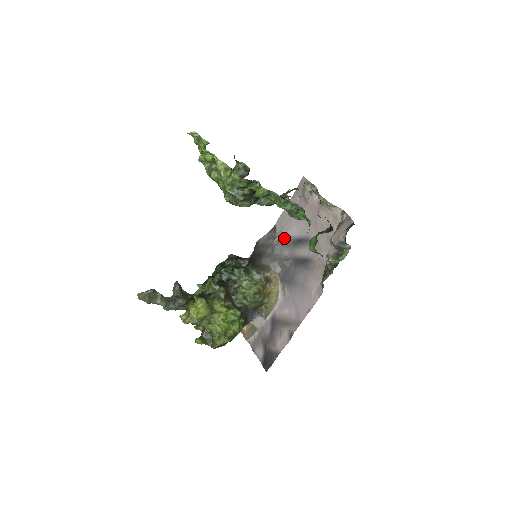
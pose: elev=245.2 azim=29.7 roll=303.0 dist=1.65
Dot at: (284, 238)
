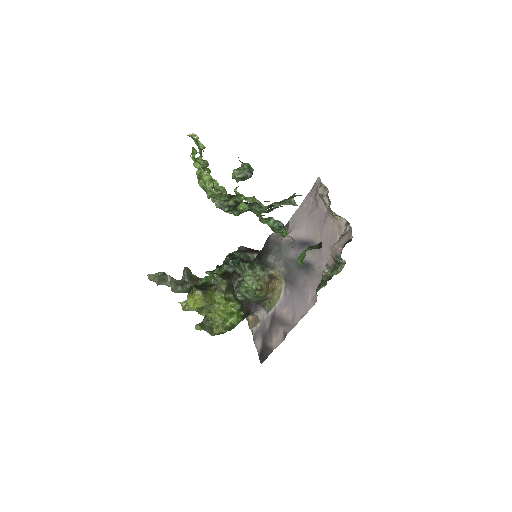
Dot at: occluded
